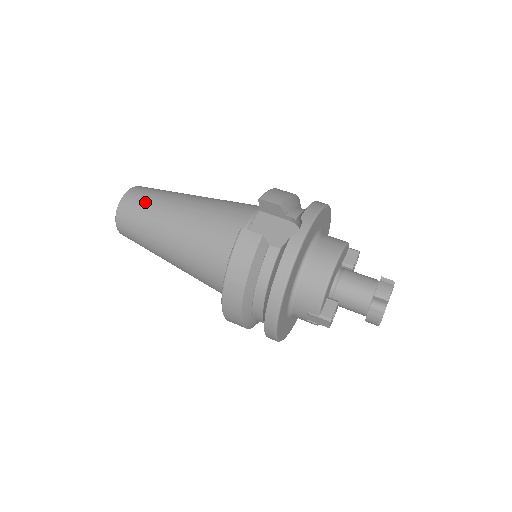
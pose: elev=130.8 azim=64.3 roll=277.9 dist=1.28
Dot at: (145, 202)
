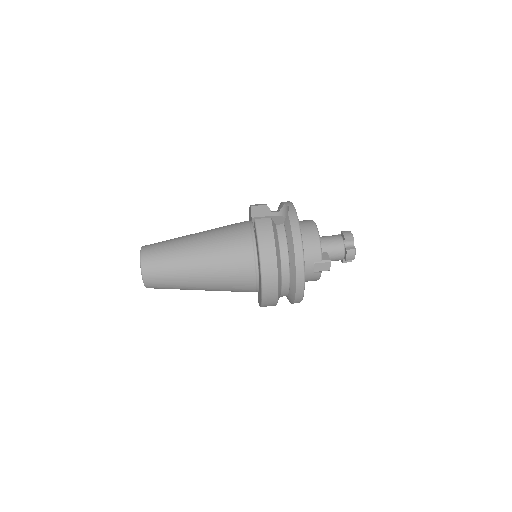
Dot at: (163, 246)
